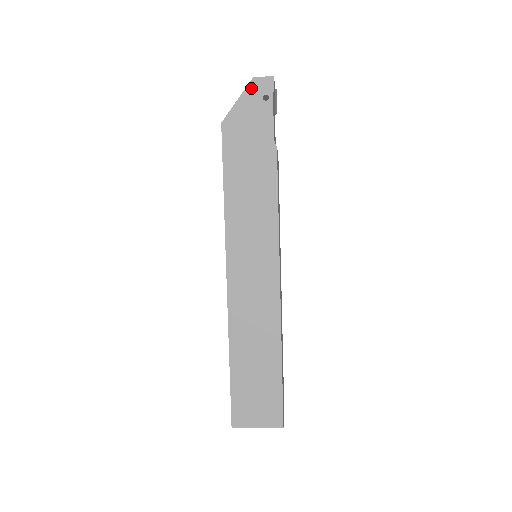
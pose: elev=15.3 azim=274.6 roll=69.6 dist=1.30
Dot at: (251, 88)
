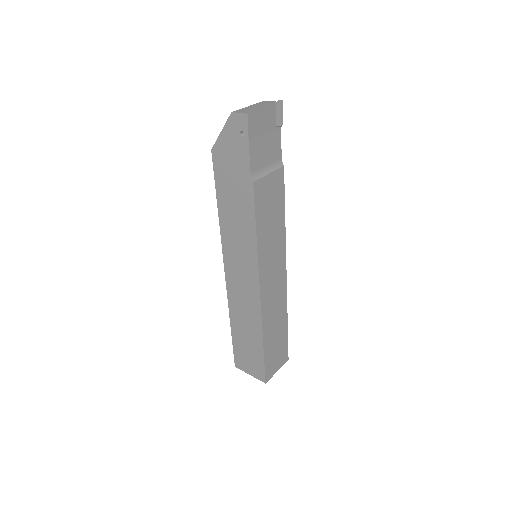
Dot at: (231, 122)
